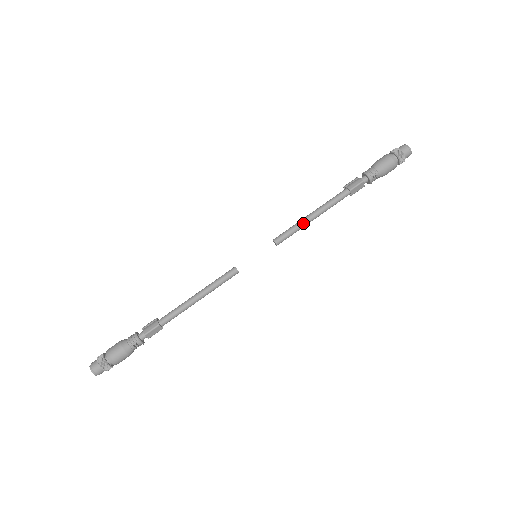
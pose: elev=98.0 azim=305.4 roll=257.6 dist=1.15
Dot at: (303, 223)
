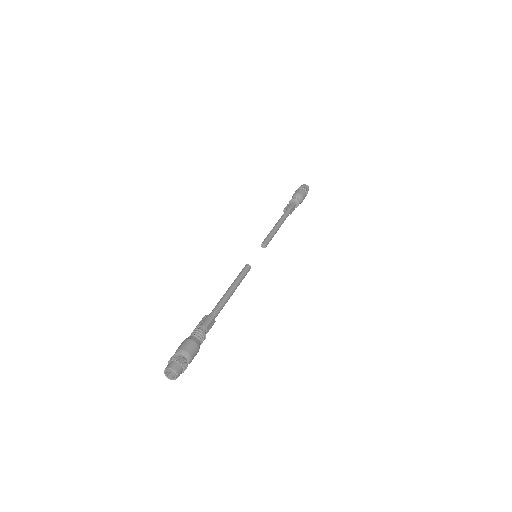
Dot at: (275, 230)
